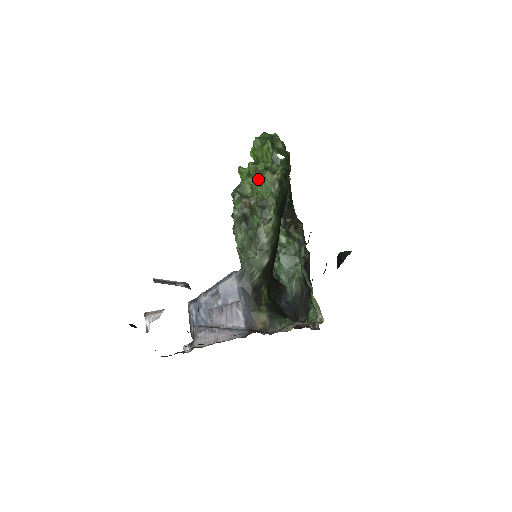
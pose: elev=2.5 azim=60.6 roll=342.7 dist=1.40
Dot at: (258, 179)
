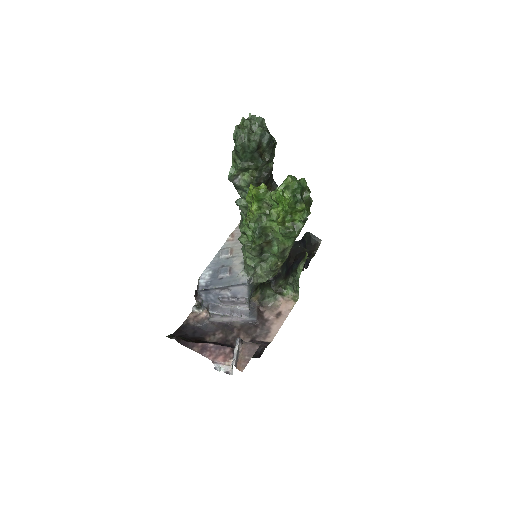
Dot at: (286, 236)
